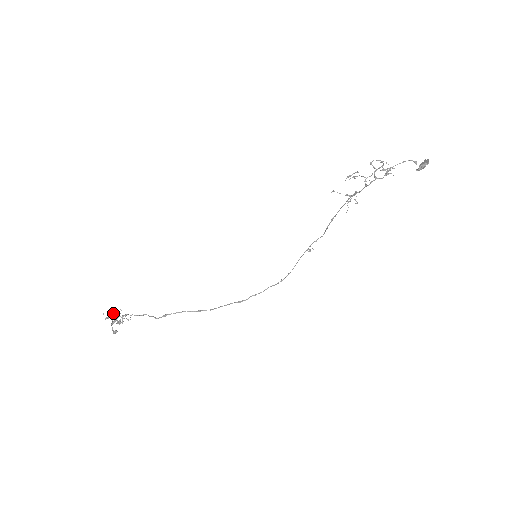
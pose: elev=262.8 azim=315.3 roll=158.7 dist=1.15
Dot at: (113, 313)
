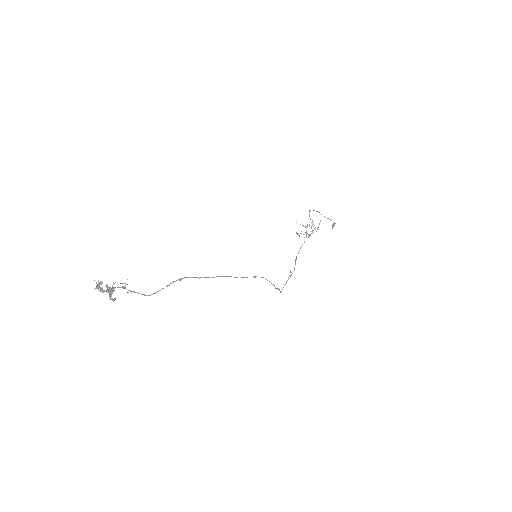
Dot at: occluded
